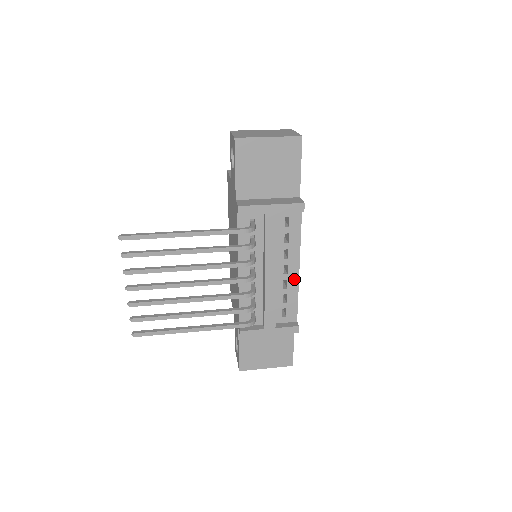
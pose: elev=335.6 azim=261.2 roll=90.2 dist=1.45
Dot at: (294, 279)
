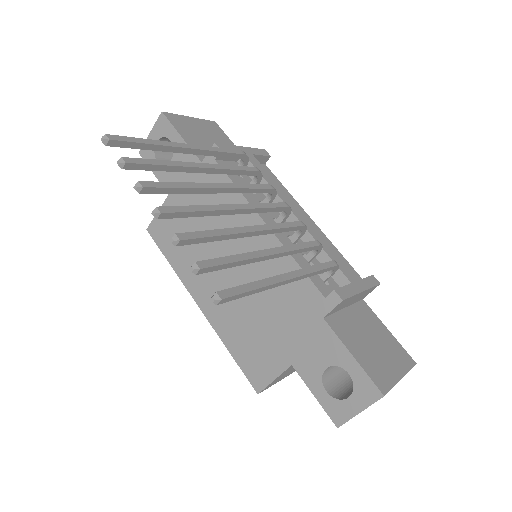
Dot at: (318, 231)
